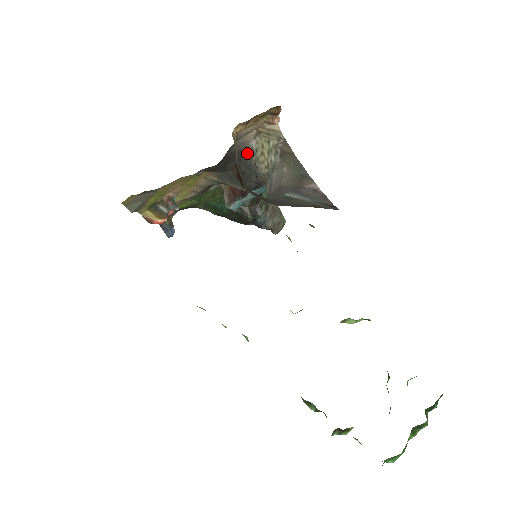
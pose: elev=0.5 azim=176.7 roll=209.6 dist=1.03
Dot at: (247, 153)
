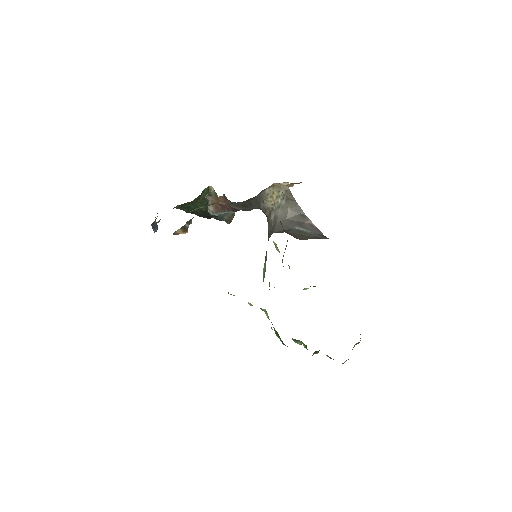
Dot at: (261, 195)
